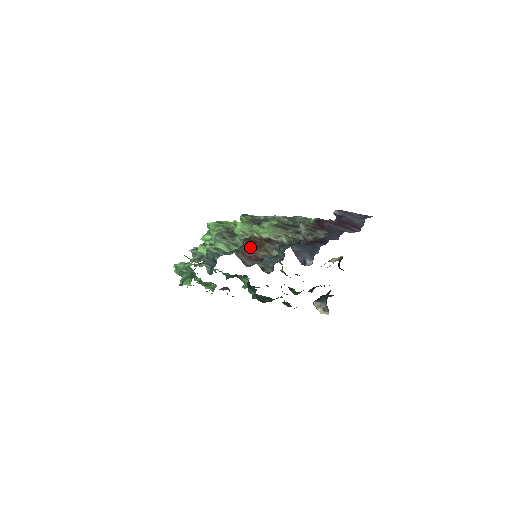
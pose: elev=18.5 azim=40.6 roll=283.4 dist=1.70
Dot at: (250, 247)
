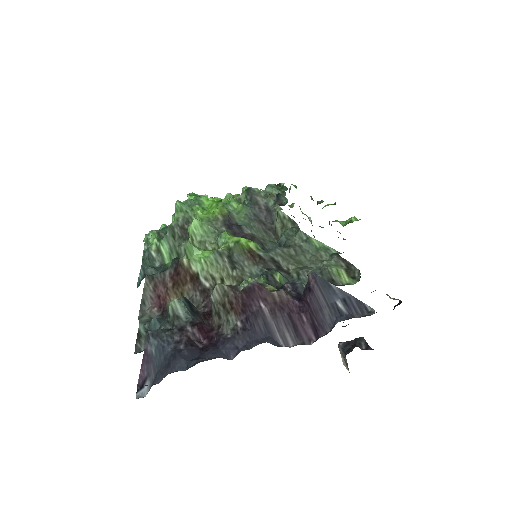
Dot at: (170, 278)
